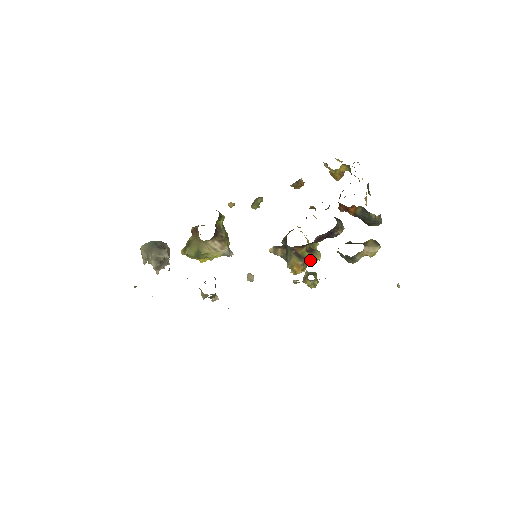
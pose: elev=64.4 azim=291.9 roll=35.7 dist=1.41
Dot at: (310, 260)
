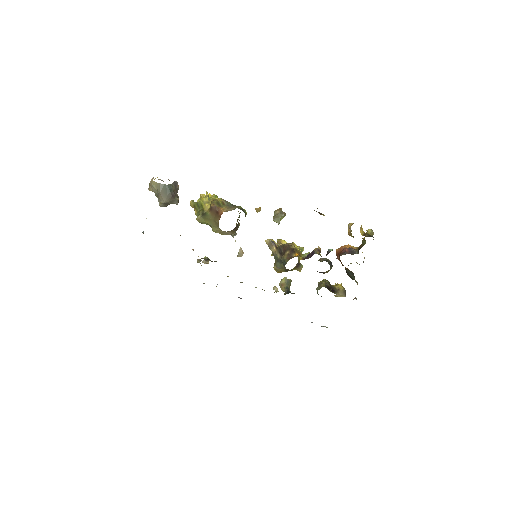
Dot at: occluded
